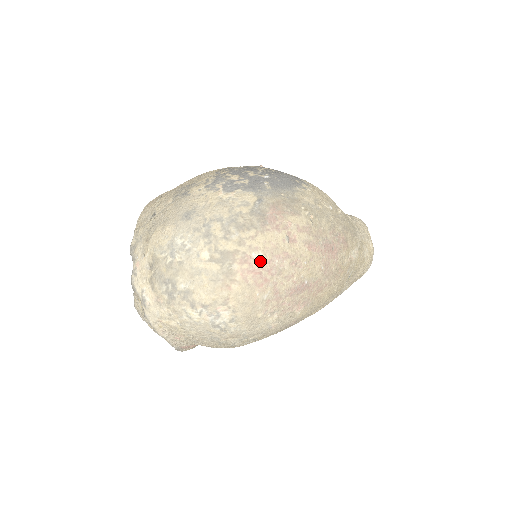
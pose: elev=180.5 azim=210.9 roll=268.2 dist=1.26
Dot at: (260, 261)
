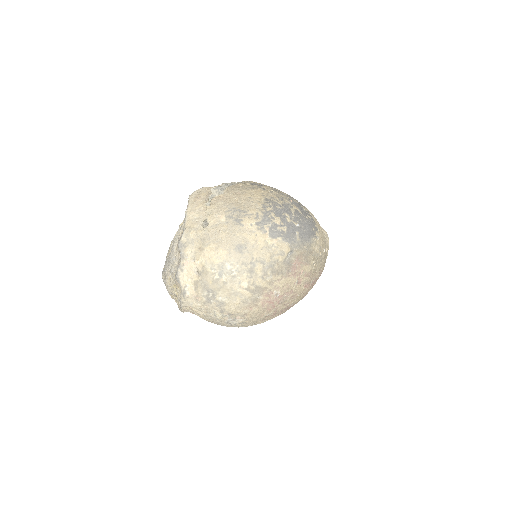
Dot at: (276, 296)
